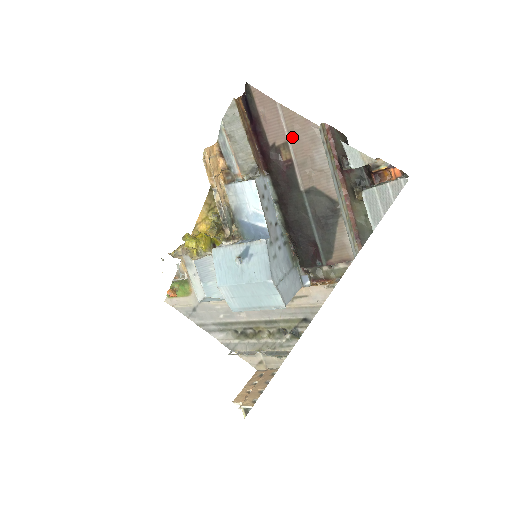
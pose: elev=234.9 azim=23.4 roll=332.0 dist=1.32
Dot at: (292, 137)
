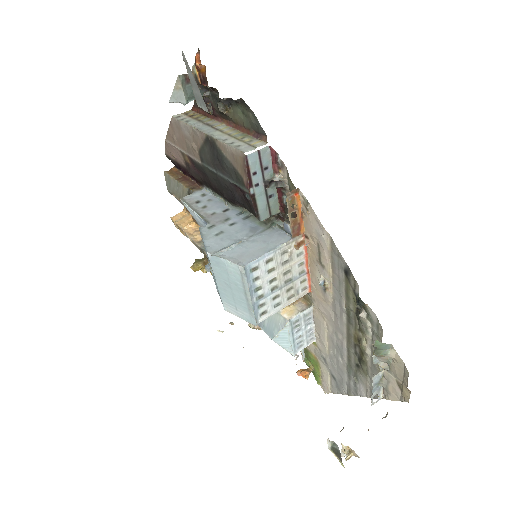
Dot at: (178, 144)
